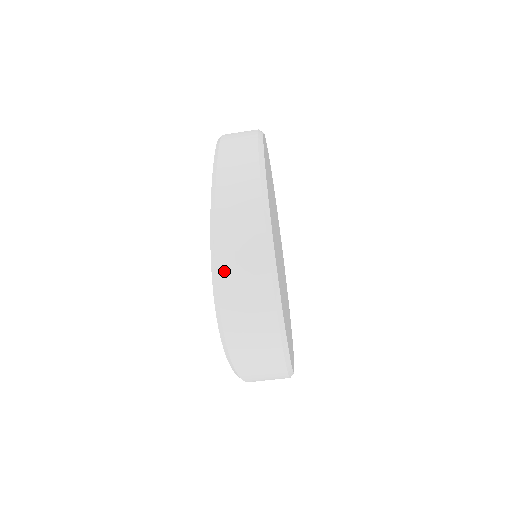
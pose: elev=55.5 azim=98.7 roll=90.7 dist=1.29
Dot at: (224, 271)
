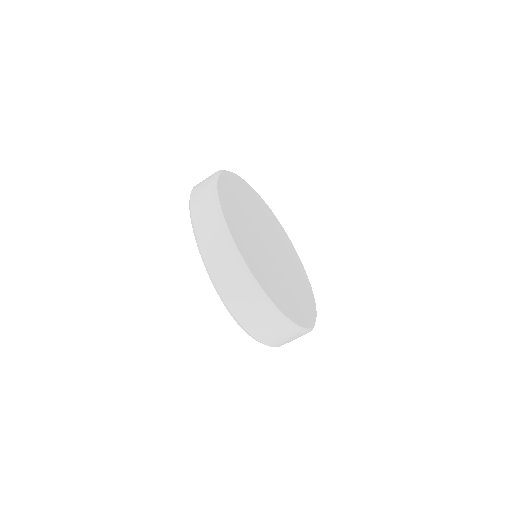
Dot at: (235, 309)
